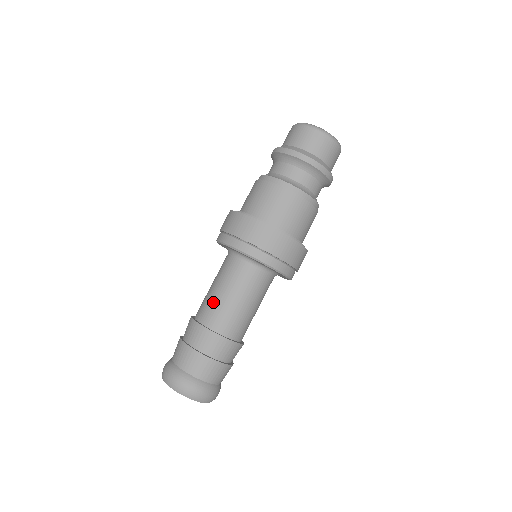
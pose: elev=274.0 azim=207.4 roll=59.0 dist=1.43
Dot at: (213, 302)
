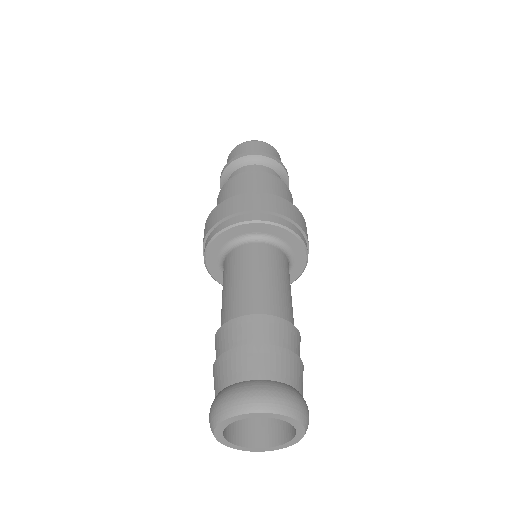
Dot at: (232, 296)
